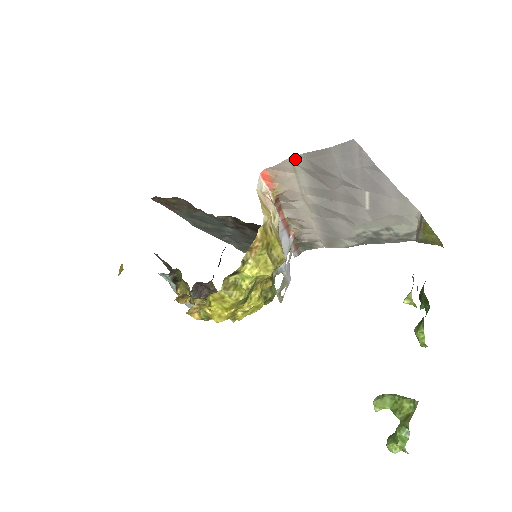
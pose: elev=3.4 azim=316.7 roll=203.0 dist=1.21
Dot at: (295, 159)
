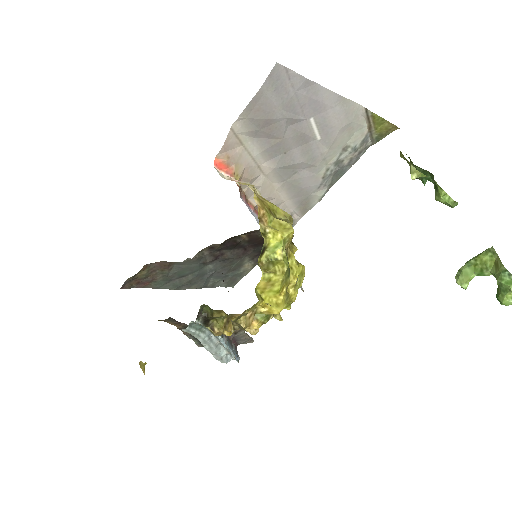
Dot at: (236, 128)
